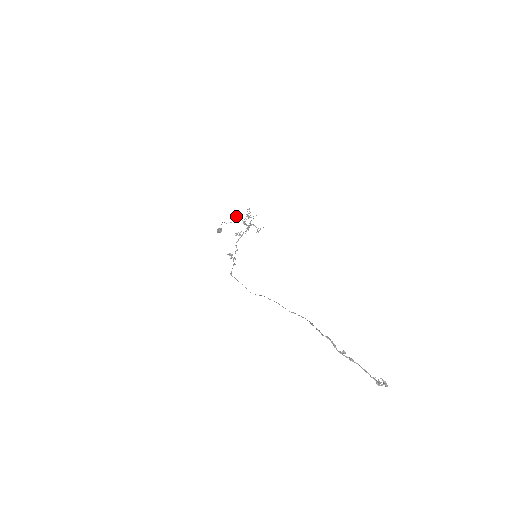
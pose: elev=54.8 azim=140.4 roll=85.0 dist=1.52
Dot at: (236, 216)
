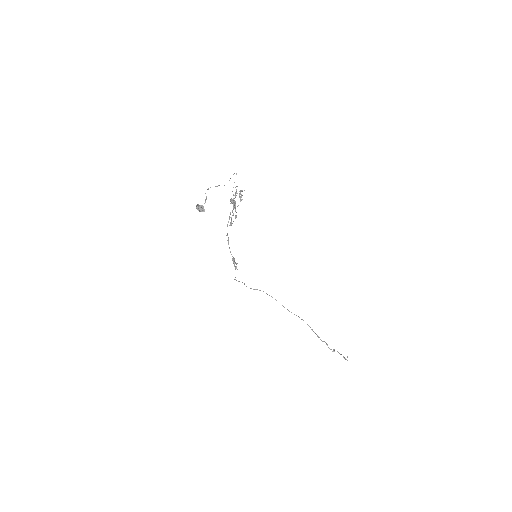
Dot at: (236, 212)
